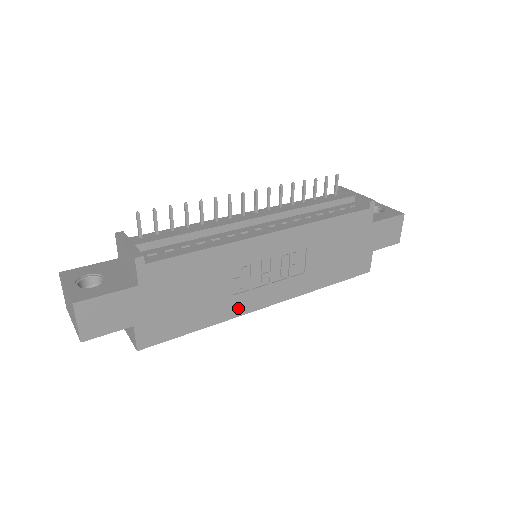
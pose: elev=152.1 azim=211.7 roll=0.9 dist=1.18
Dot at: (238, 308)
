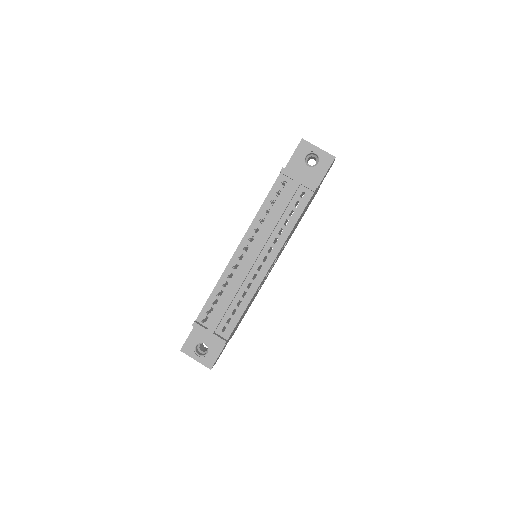
Dot at: (262, 284)
